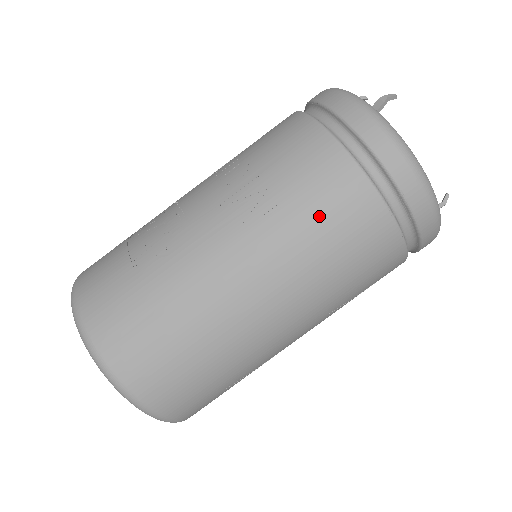
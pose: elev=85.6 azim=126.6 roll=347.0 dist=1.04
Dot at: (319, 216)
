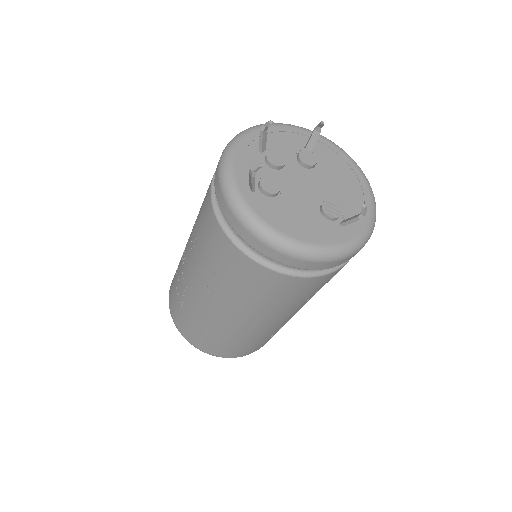
Dot at: (238, 282)
